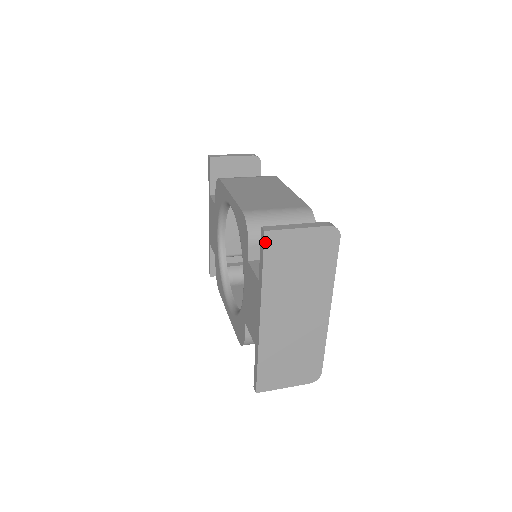
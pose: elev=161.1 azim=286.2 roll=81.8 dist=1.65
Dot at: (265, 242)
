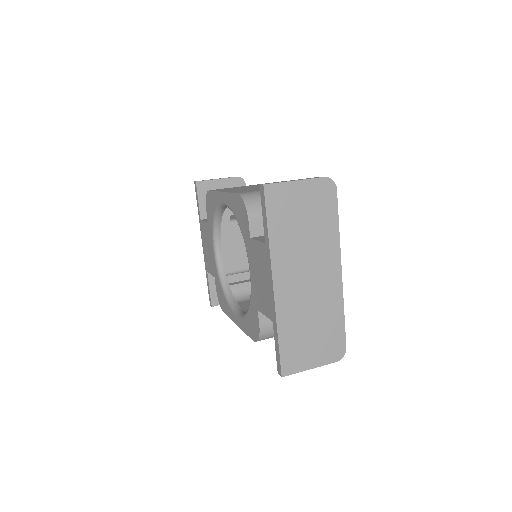
Dot at: (266, 196)
